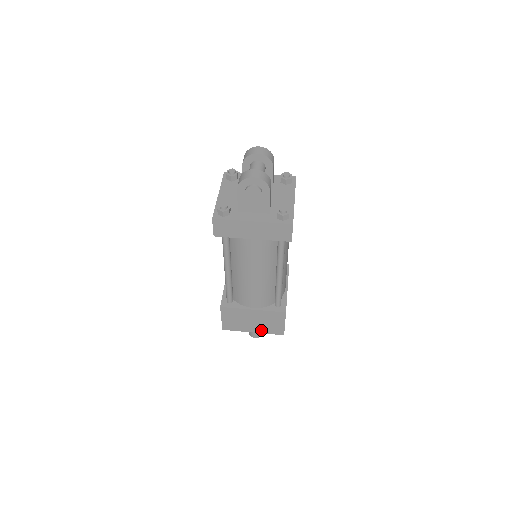
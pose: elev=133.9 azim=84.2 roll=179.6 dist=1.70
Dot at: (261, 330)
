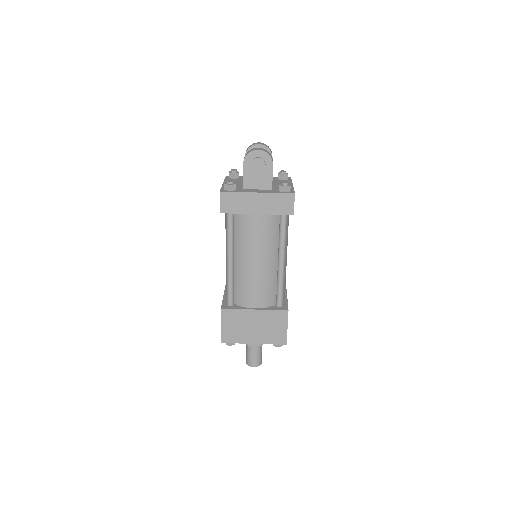
Dot at: (262, 339)
